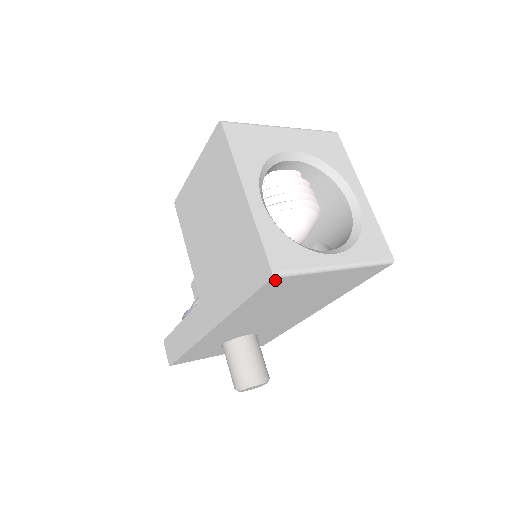
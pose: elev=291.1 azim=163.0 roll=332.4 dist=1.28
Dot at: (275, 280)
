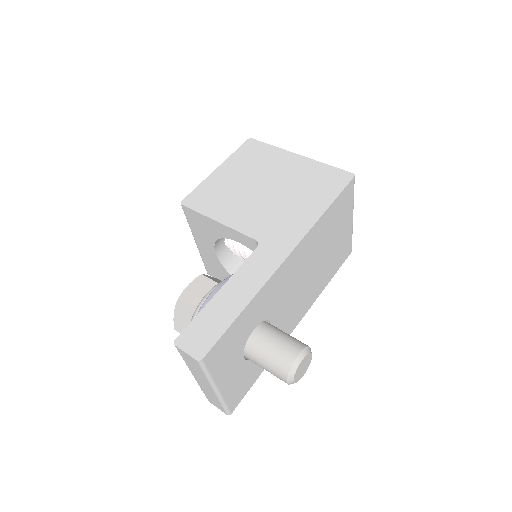
Dot at: (352, 183)
